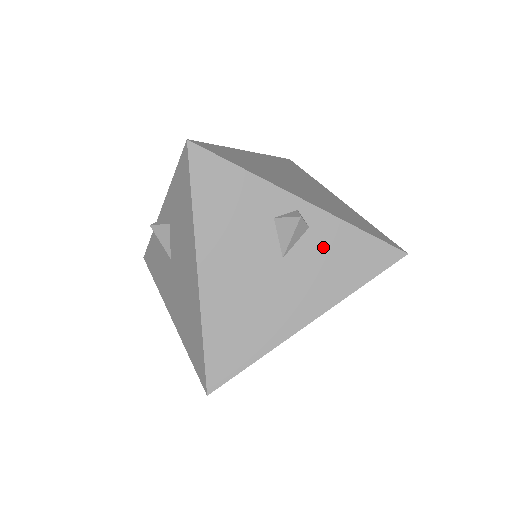
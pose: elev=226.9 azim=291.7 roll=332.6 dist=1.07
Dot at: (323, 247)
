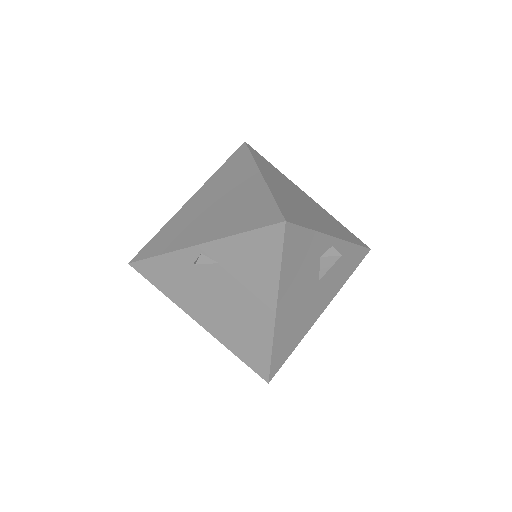
Dot at: (338, 264)
